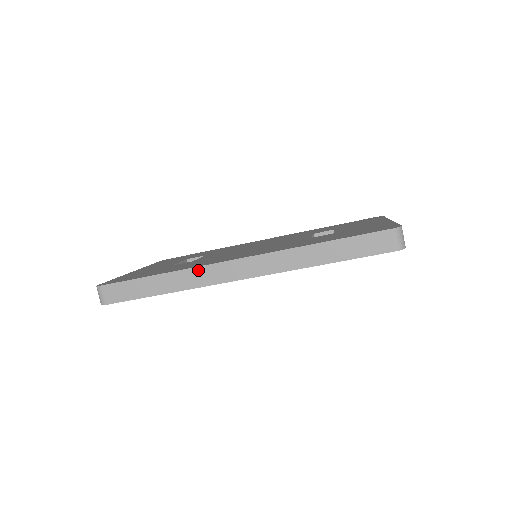
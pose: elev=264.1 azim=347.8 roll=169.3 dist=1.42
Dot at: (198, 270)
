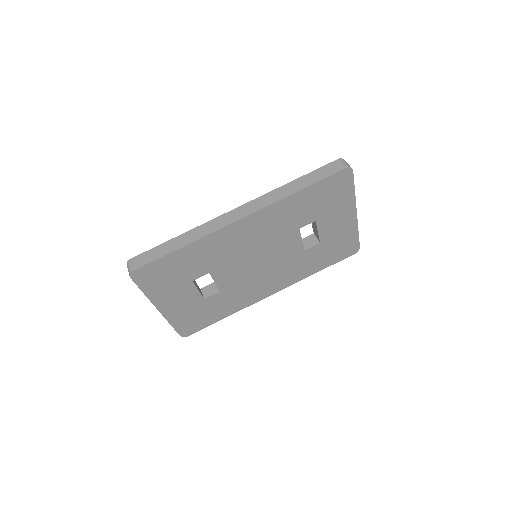
Dot at: (208, 223)
